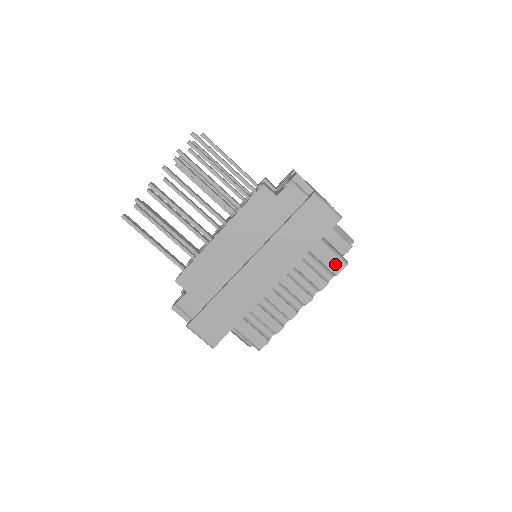
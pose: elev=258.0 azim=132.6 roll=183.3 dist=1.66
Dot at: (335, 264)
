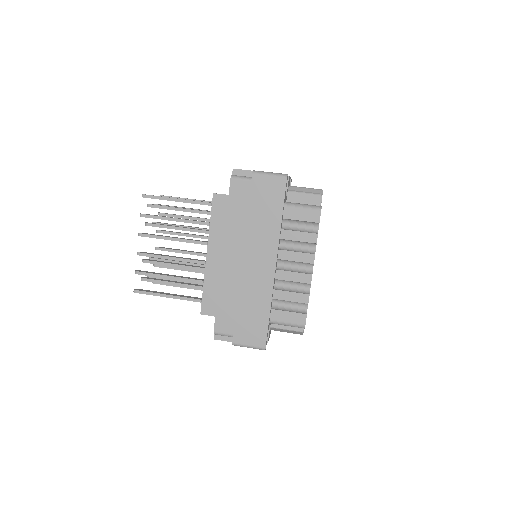
Dot at: (311, 214)
